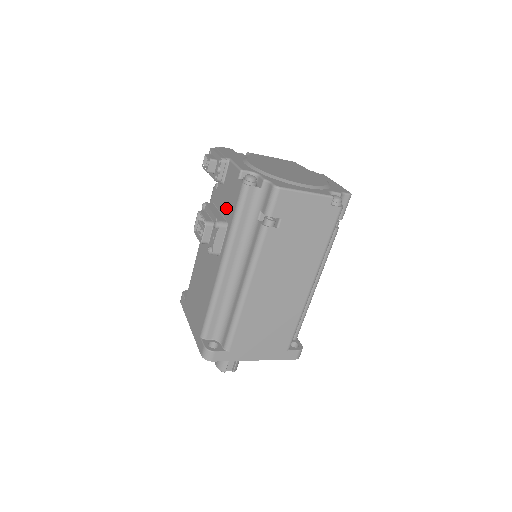
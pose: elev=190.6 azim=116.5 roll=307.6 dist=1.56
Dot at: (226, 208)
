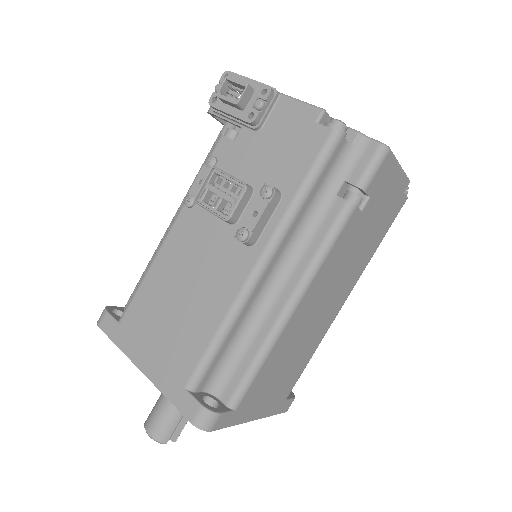
Dot at: (274, 168)
